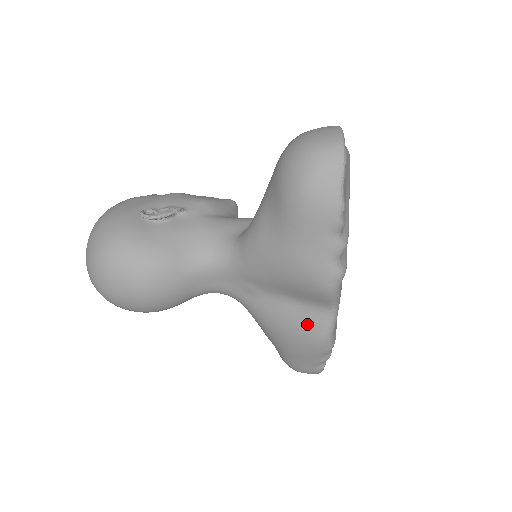
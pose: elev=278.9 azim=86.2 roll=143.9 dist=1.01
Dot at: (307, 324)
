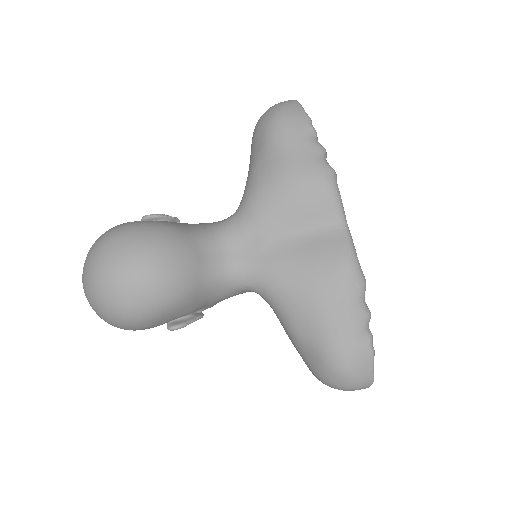
Dot at: (328, 250)
